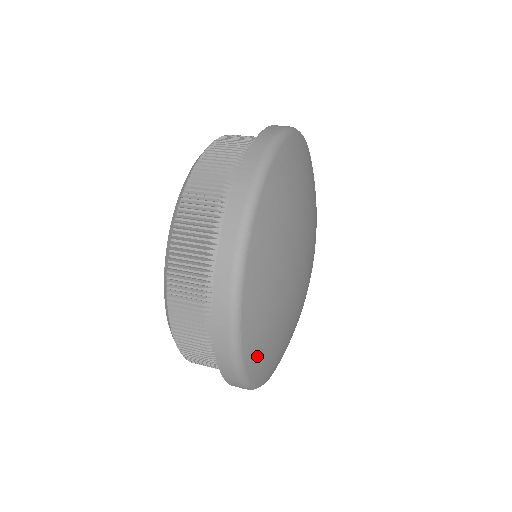
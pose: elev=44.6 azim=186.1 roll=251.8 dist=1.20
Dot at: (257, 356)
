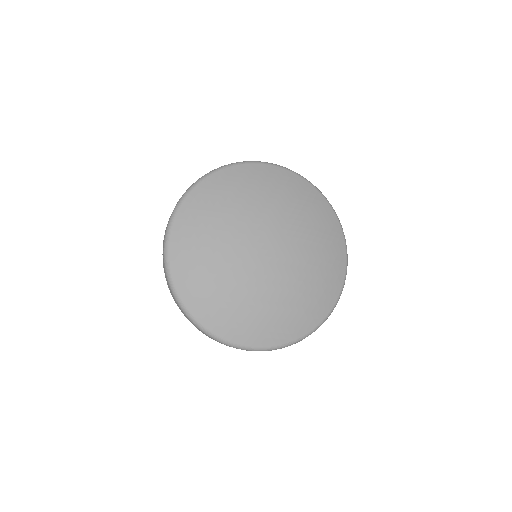
Dot at: (222, 324)
